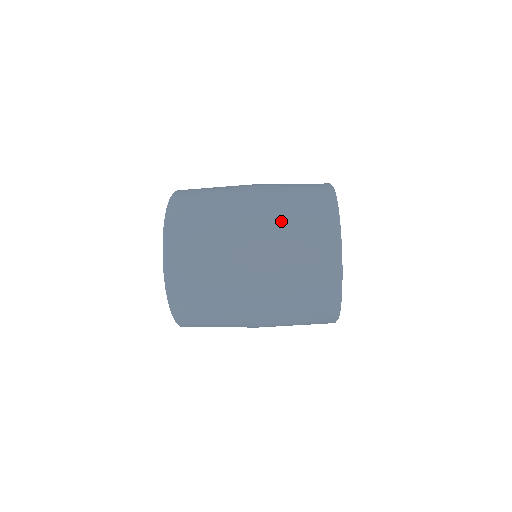
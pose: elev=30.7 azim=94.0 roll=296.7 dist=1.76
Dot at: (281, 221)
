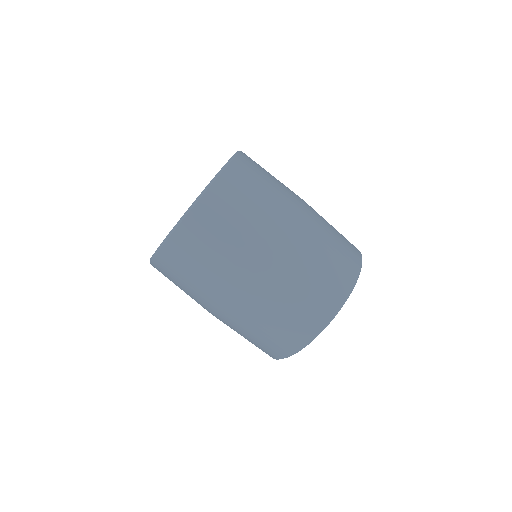
Dot at: (314, 248)
